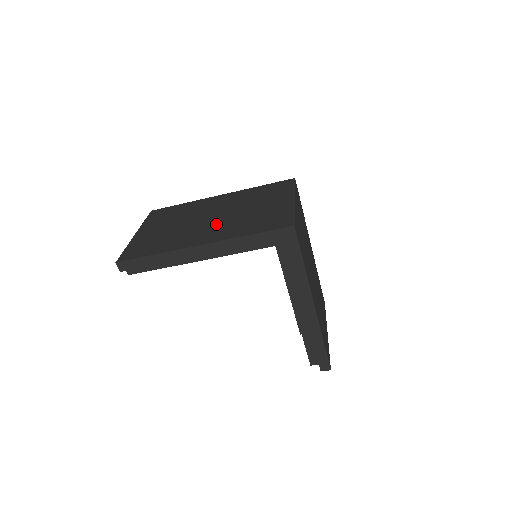
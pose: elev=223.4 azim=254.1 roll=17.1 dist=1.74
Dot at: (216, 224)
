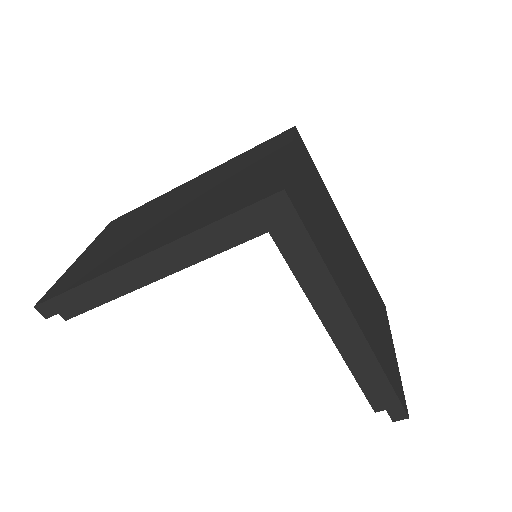
Dot at: (175, 218)
